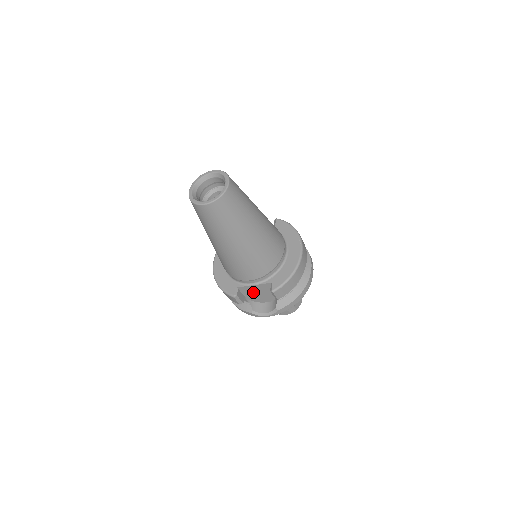
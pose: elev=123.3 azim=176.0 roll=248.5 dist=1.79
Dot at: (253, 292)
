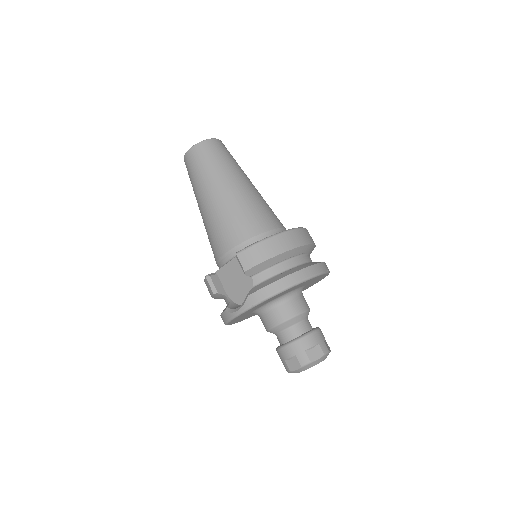
Dot at: (232, 280)
